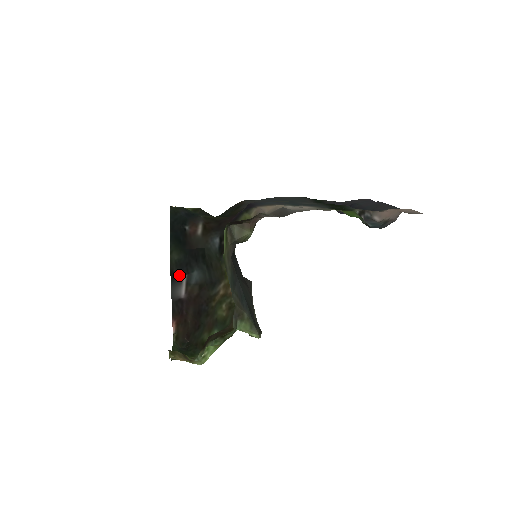
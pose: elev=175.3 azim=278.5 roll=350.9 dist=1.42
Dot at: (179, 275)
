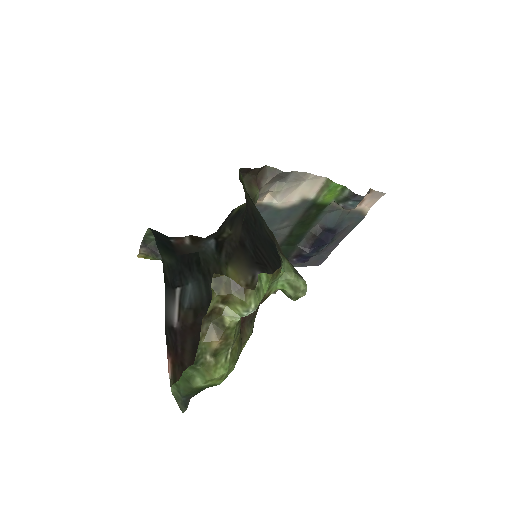
Dot at: (172, 285)
